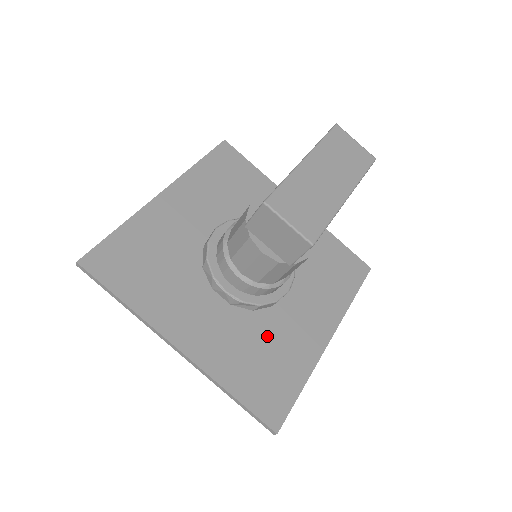
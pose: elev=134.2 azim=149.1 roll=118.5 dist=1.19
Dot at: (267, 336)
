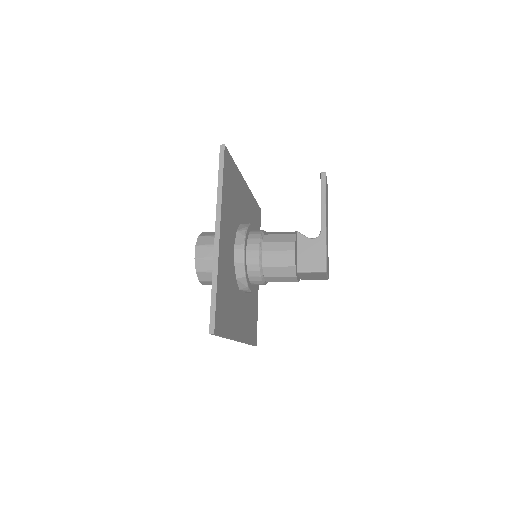
Dot at: (251, 298)
